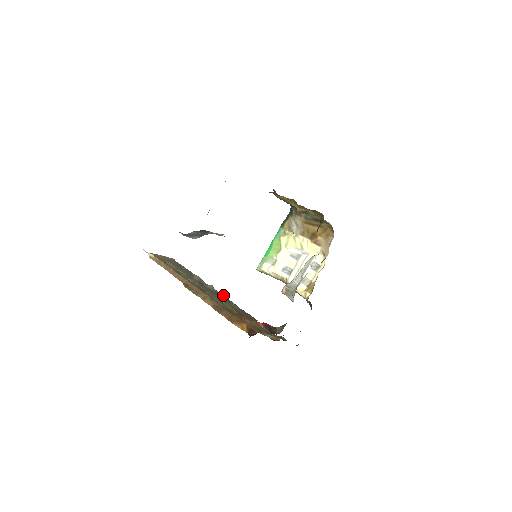
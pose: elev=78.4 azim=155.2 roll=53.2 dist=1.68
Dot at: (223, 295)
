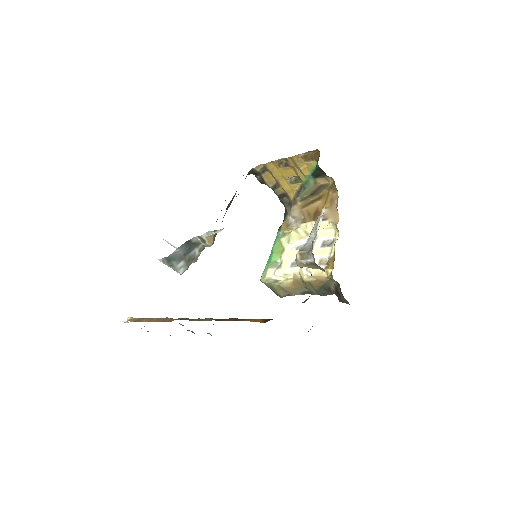
Dot at: occluded
